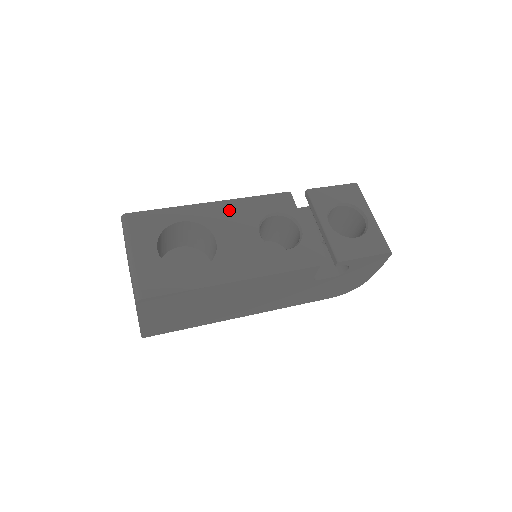
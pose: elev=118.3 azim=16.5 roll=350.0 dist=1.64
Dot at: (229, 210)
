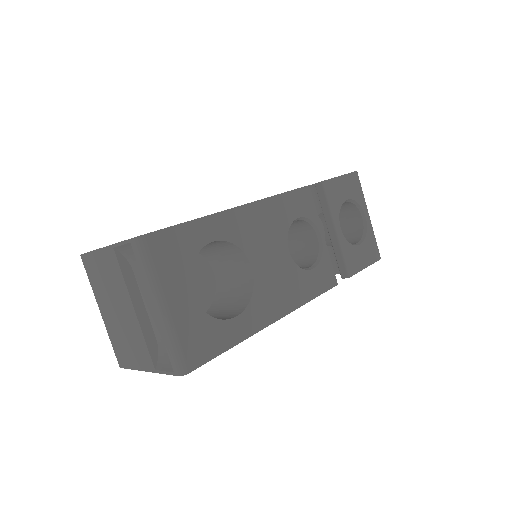
Dot at: (259, 218)
